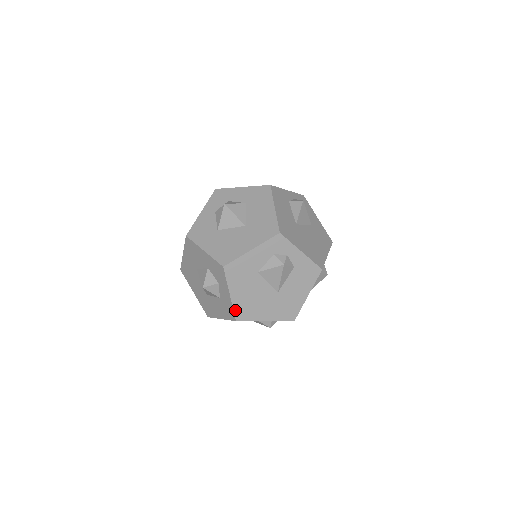
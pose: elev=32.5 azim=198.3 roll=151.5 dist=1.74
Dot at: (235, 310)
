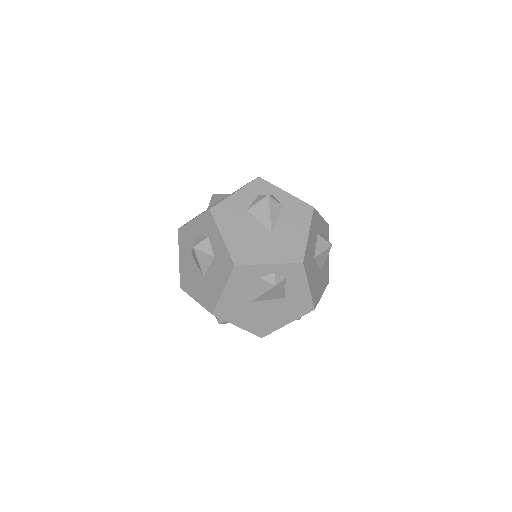
Dot at: occluded
